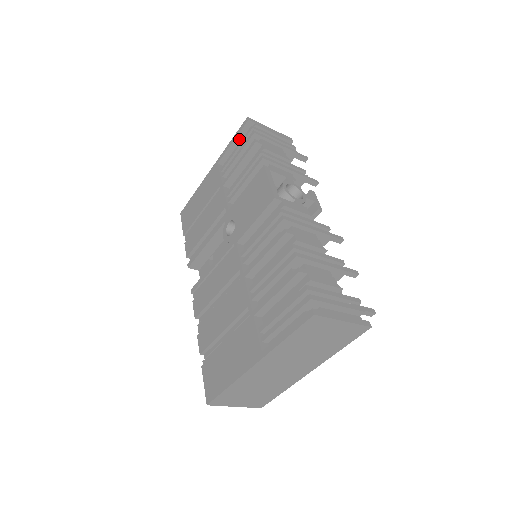
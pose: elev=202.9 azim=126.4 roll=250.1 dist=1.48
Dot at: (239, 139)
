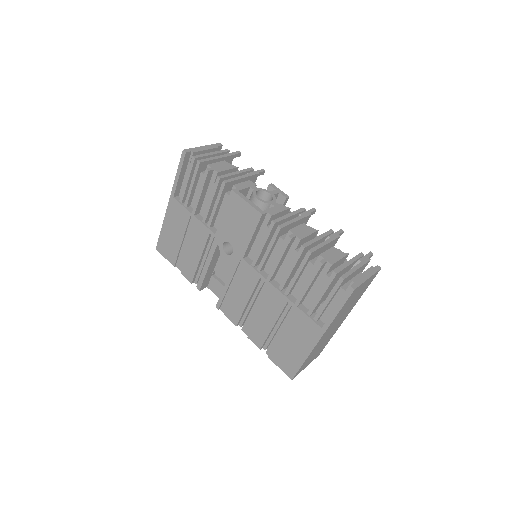
Dot at: (183, 170)
